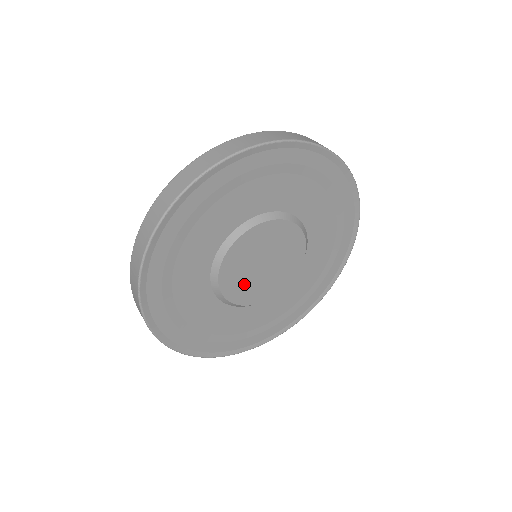
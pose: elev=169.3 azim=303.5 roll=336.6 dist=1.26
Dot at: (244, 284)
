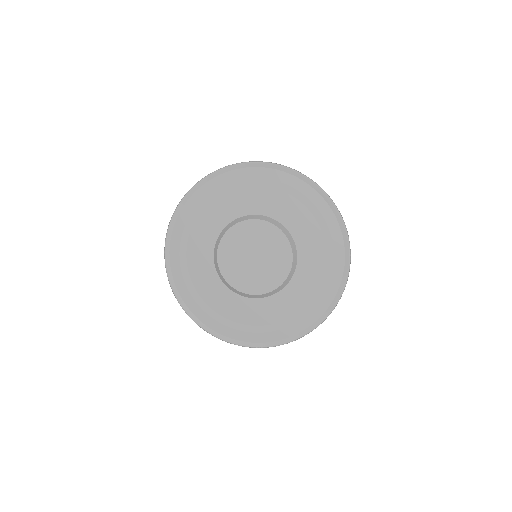
Dot at: (241, 273)
